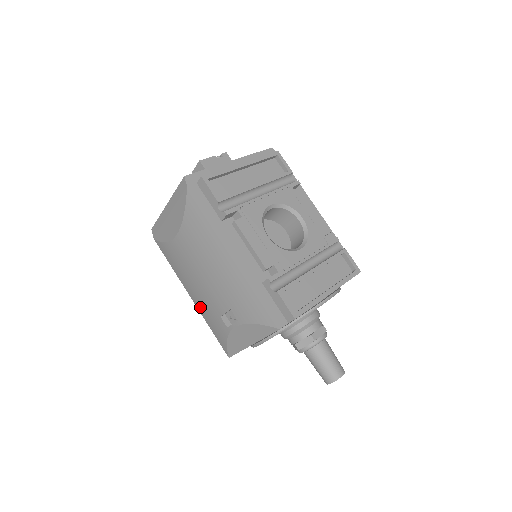
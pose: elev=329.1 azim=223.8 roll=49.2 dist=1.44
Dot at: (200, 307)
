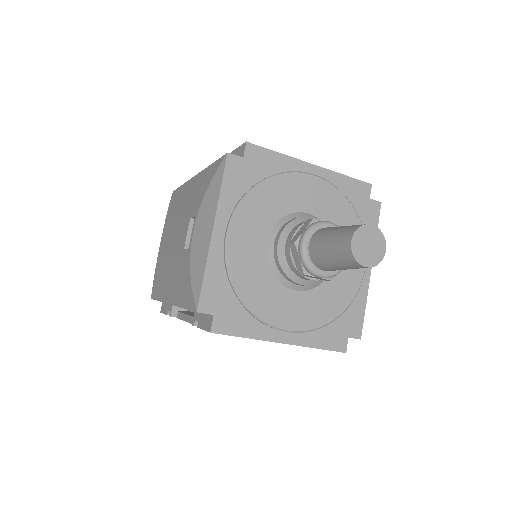
Dot at: (173, 291)
